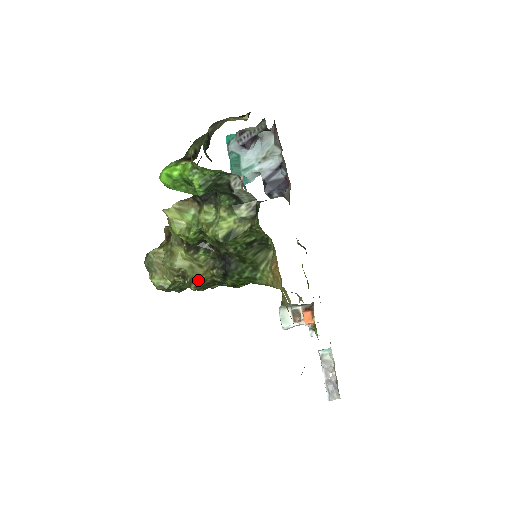
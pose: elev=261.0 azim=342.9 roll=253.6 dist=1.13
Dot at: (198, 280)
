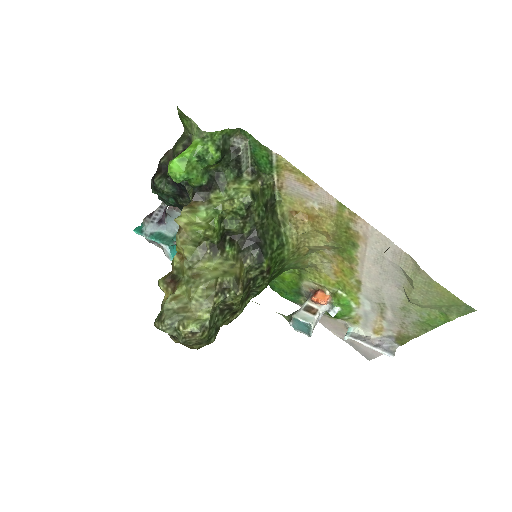
Dot at: (240, 280)
